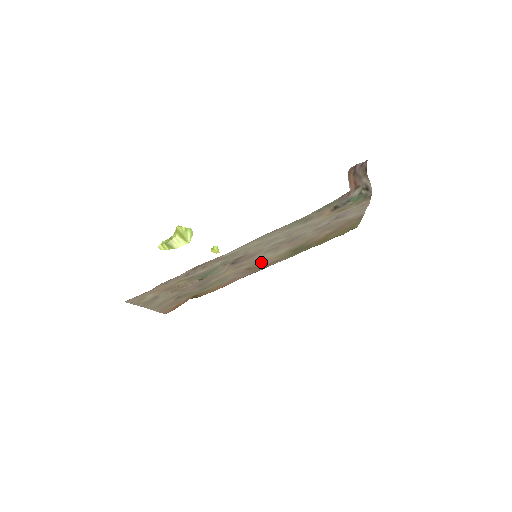
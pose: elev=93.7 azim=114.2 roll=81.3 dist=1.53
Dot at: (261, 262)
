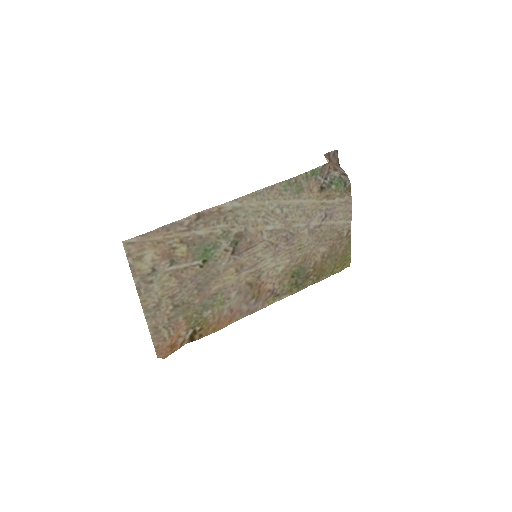
Dot at: (262, 275)
